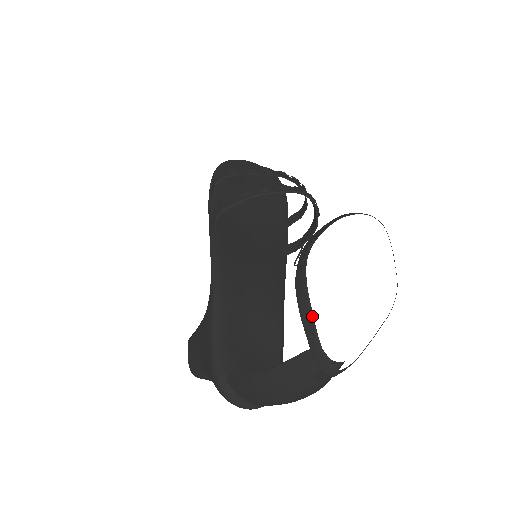
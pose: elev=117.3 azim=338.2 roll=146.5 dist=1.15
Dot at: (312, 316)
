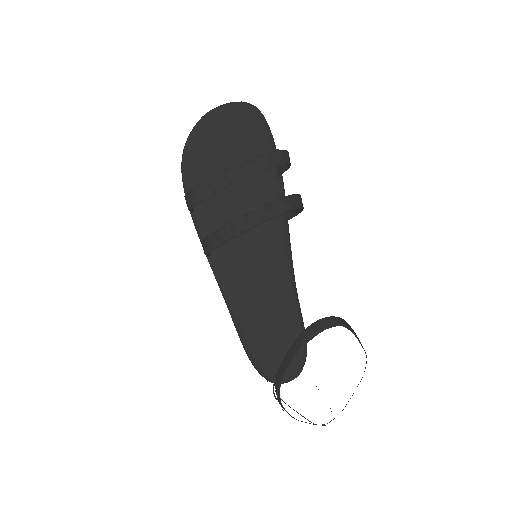
Dot at: occluded
